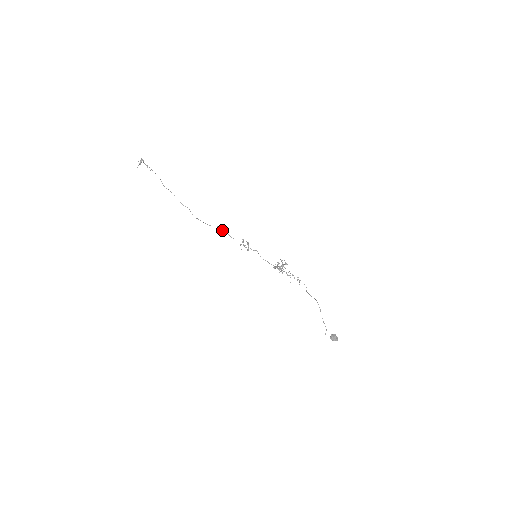
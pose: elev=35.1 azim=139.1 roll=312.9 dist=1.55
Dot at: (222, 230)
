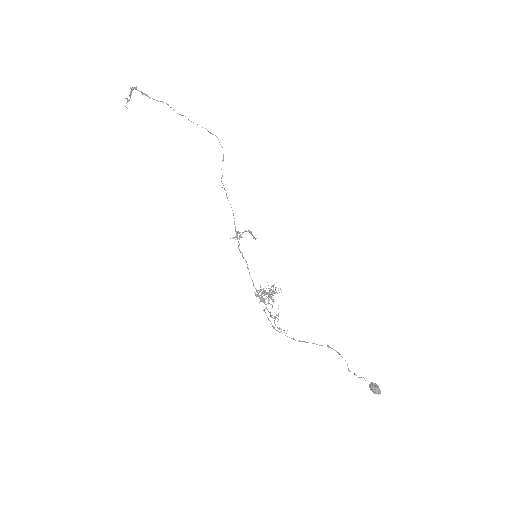
Dot at: (228, 200)
